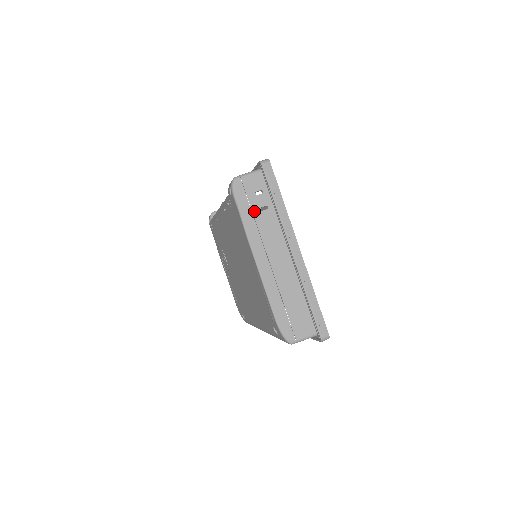
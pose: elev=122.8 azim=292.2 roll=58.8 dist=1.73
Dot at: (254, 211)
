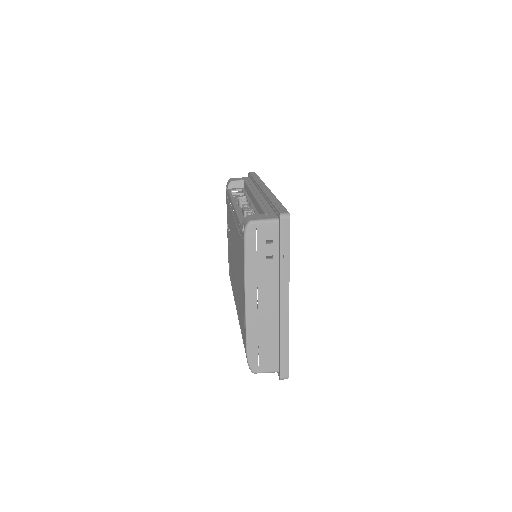
Dot at: (259, 257)
